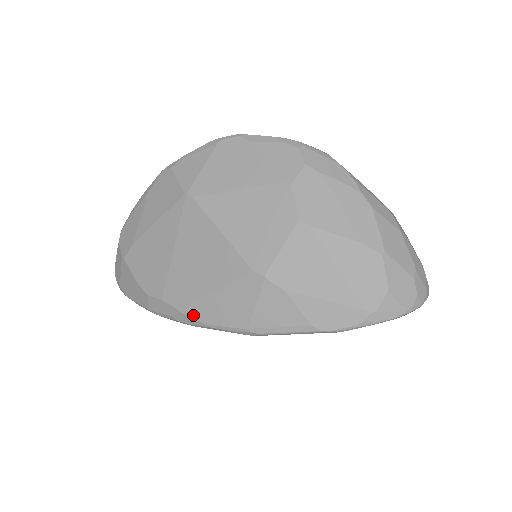
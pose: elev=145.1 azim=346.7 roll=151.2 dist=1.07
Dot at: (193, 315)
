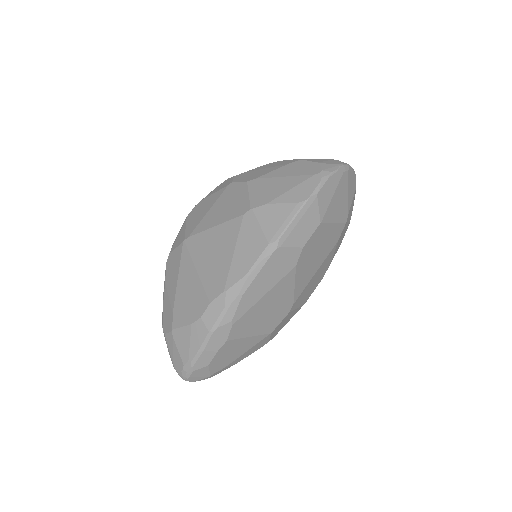
Dot at: (234, 281)
